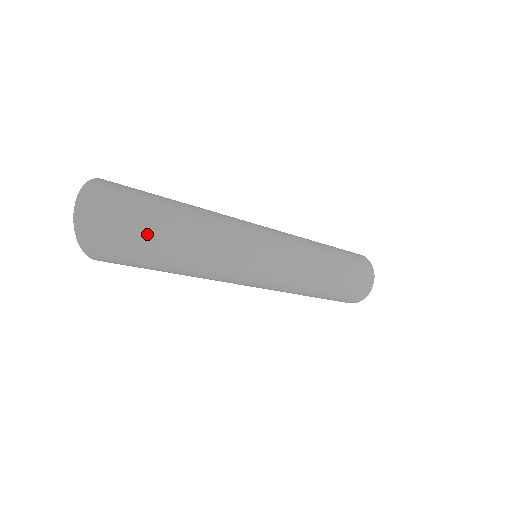
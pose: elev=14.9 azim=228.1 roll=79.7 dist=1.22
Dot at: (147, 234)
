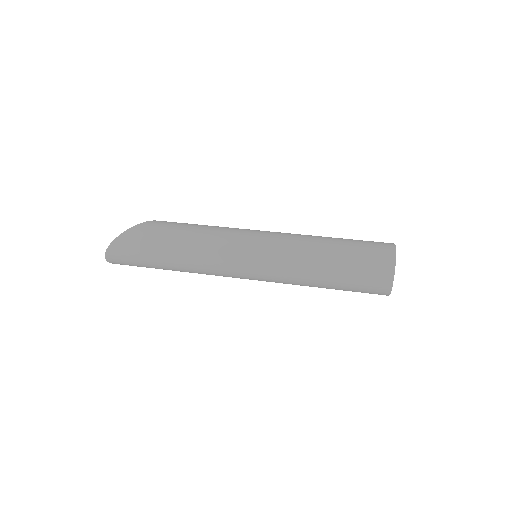
Dot at: (149, 267)
